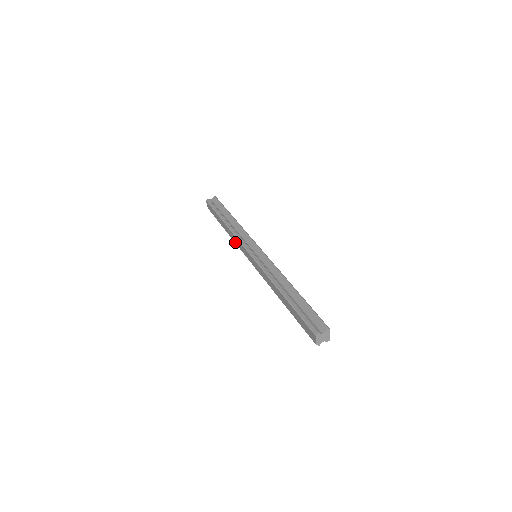
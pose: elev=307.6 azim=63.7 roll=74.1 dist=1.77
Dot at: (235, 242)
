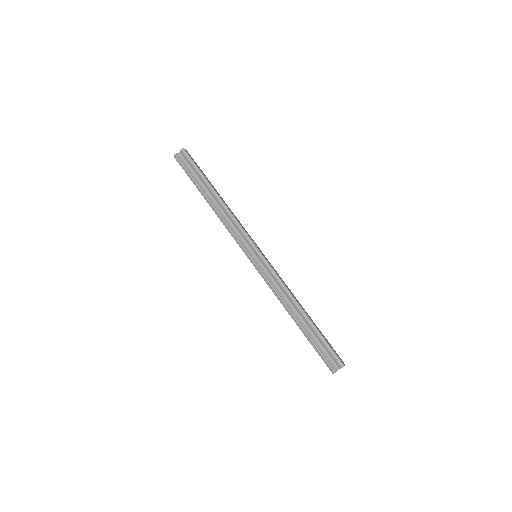
Dot at: occluded
